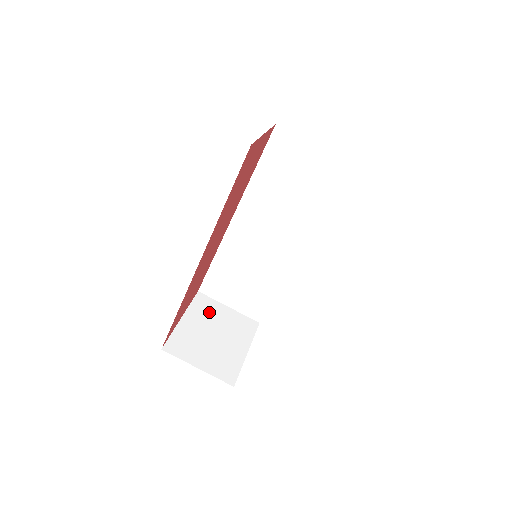
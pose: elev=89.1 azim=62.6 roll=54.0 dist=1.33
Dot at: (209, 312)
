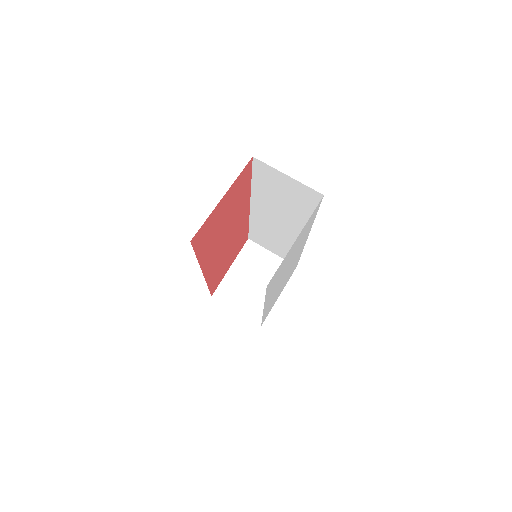
Dot at: (254, 259)
